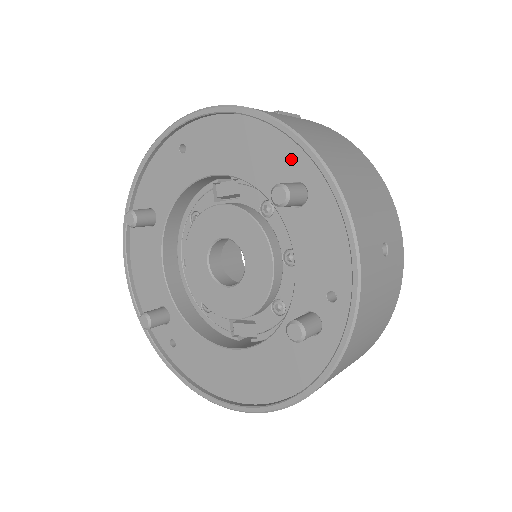
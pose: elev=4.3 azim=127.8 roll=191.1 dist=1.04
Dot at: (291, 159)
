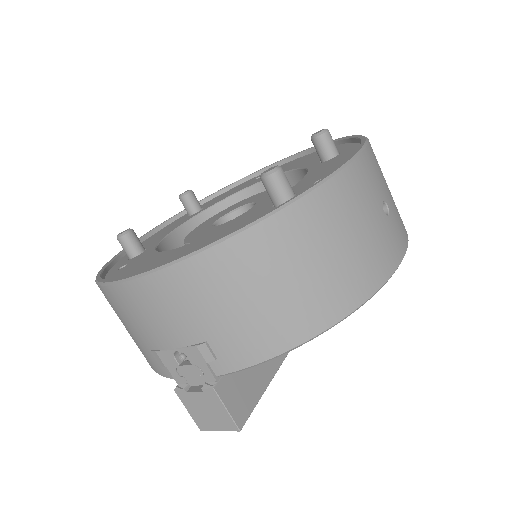
Dot at: (338, 149)
